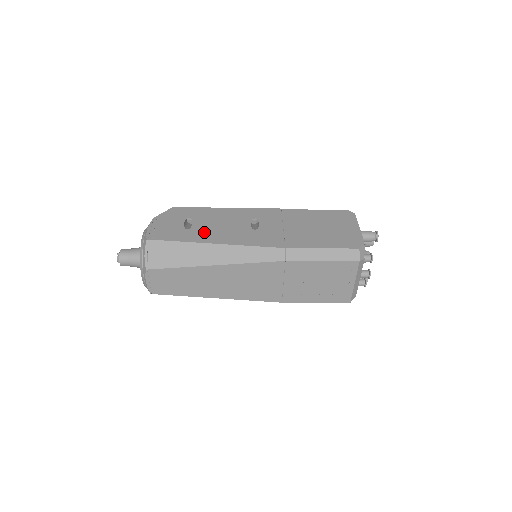
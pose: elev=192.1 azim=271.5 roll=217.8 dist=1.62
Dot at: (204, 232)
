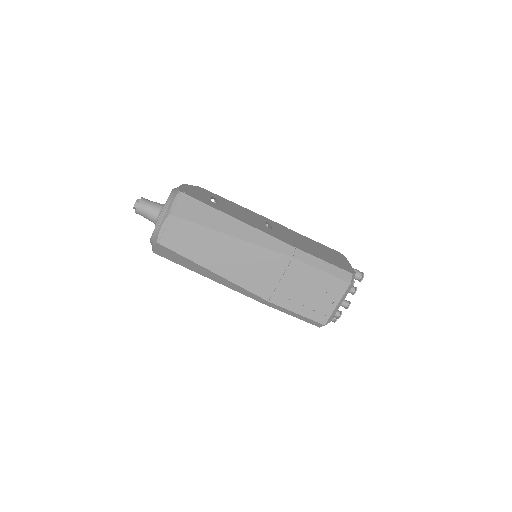
Dot at: (228, 210)
